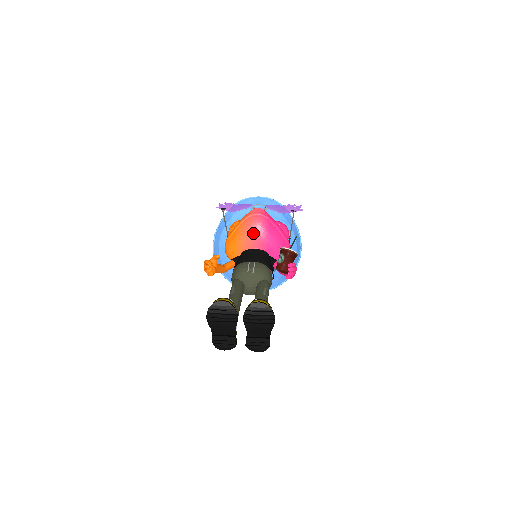
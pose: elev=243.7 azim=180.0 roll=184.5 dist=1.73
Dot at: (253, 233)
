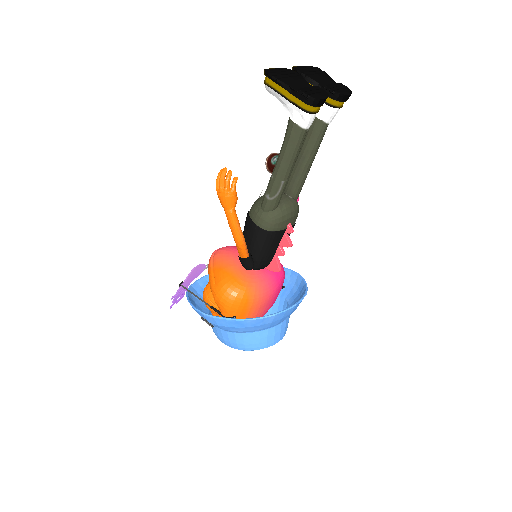
Dot at: (231, 252)
